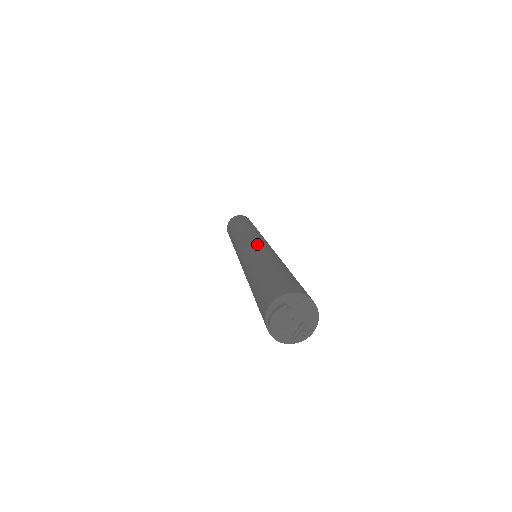
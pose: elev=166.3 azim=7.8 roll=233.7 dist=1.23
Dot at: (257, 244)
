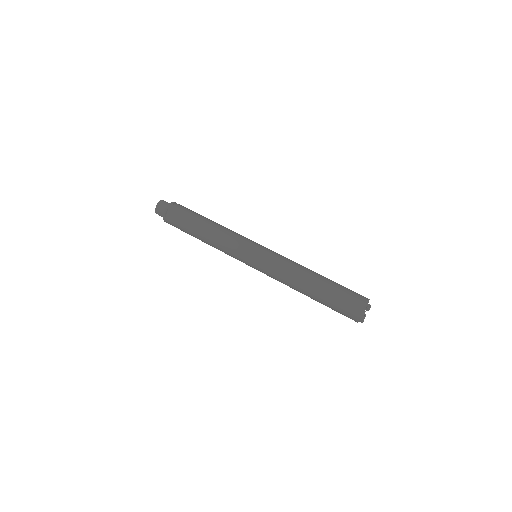
Dot at: (266, 265)
